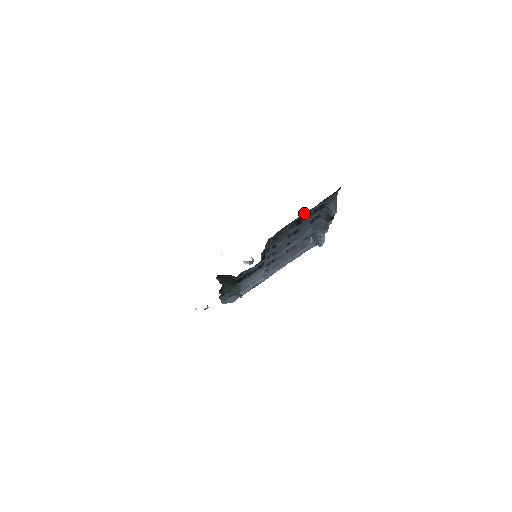
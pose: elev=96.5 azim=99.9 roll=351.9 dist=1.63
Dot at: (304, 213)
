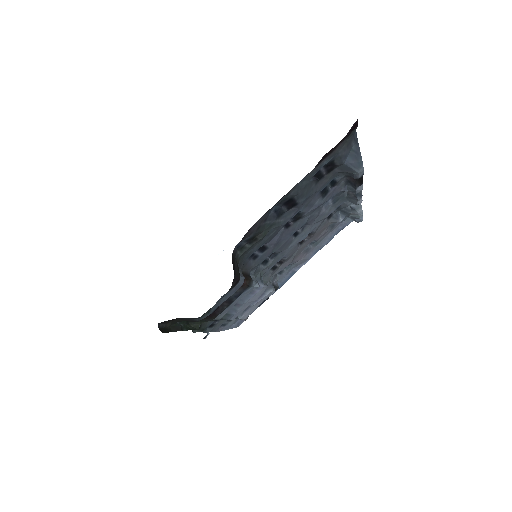
Dot at: (293, 187)
